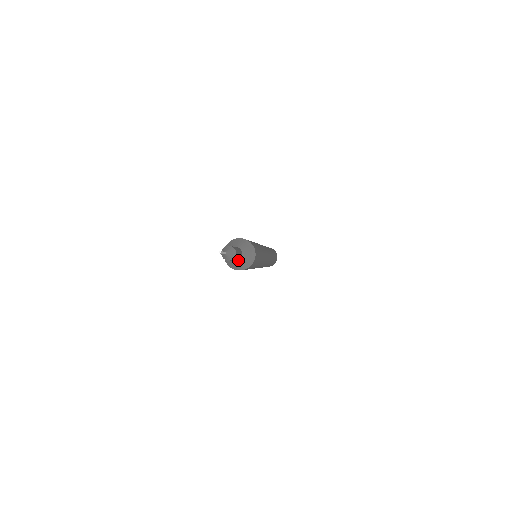
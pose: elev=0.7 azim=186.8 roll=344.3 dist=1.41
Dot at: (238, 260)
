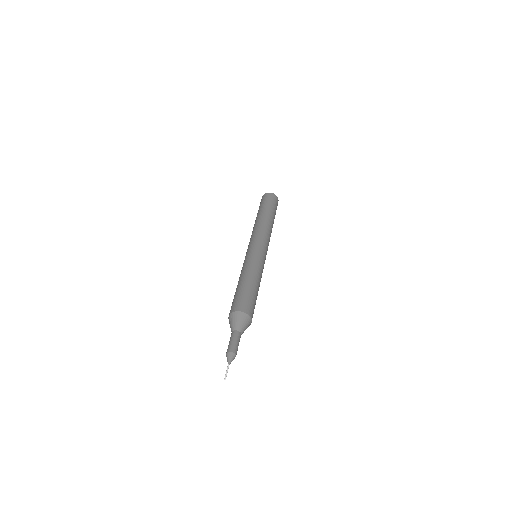
Dot at: occluded
